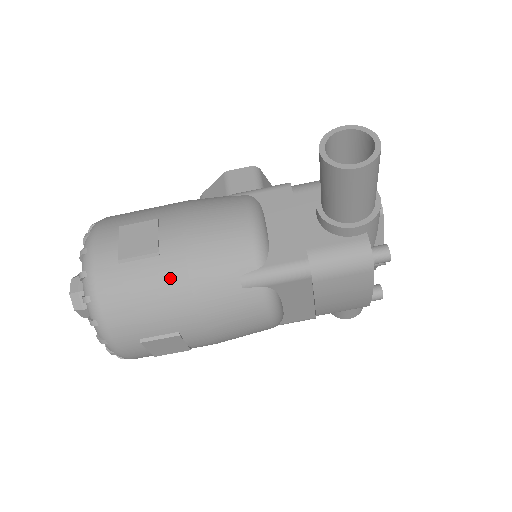
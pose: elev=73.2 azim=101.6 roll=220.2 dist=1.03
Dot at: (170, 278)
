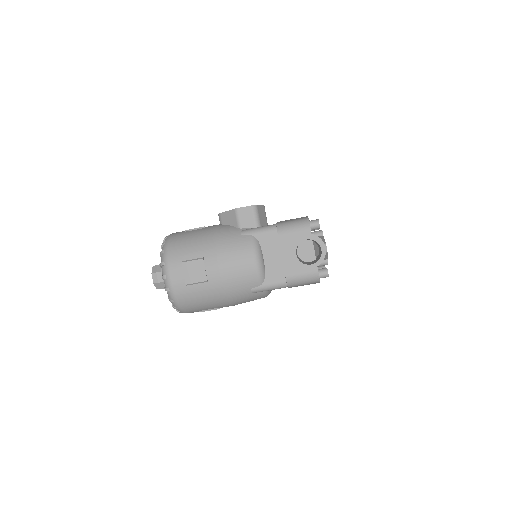
Dot at: (215, 292)
